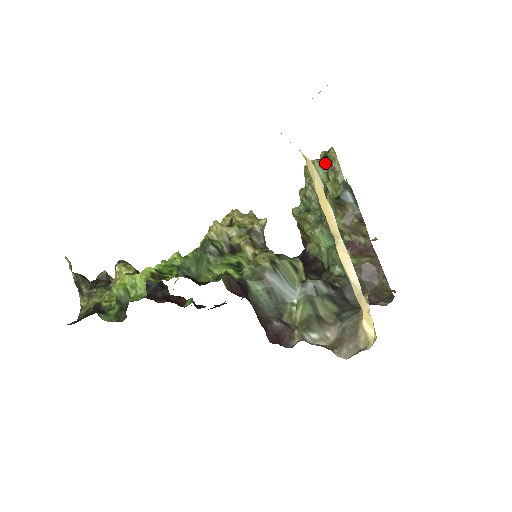
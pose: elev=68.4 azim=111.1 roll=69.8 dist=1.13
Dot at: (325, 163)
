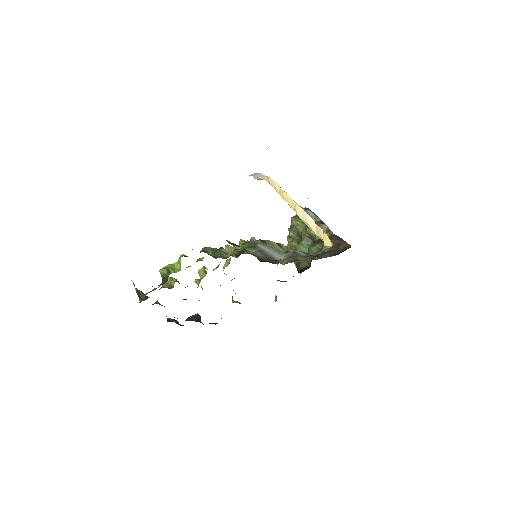
Dot at: (298, 216)
